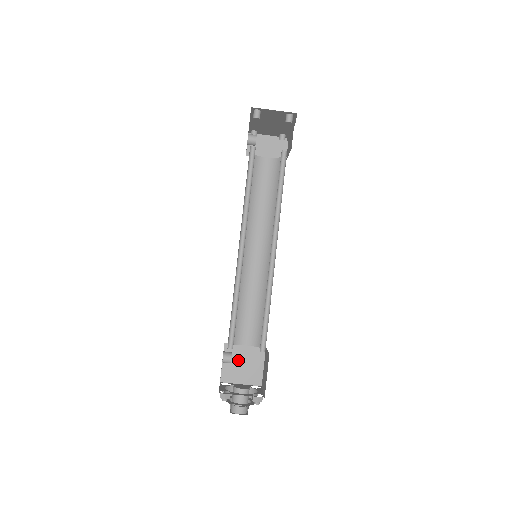
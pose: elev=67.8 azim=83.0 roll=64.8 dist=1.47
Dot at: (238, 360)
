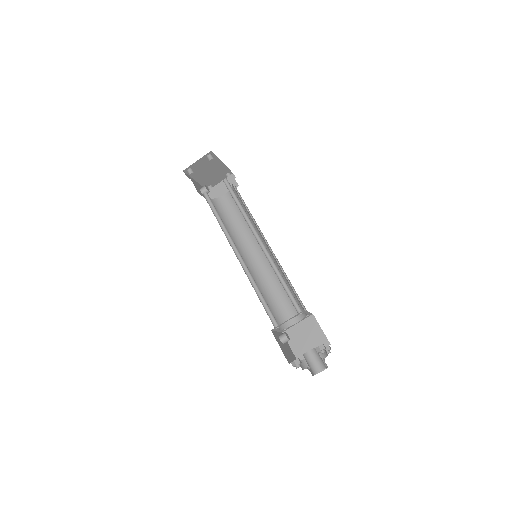
Dot at: (300, 338)
